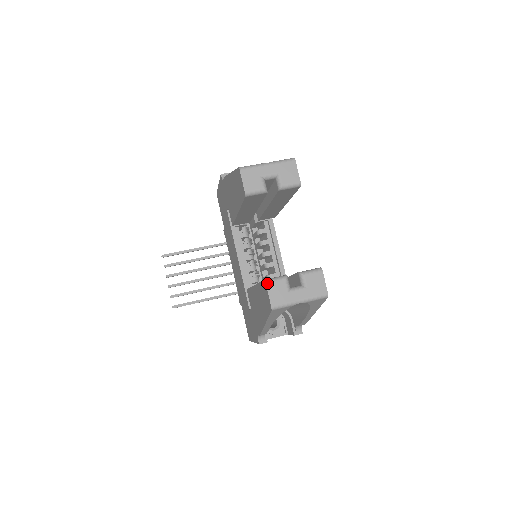
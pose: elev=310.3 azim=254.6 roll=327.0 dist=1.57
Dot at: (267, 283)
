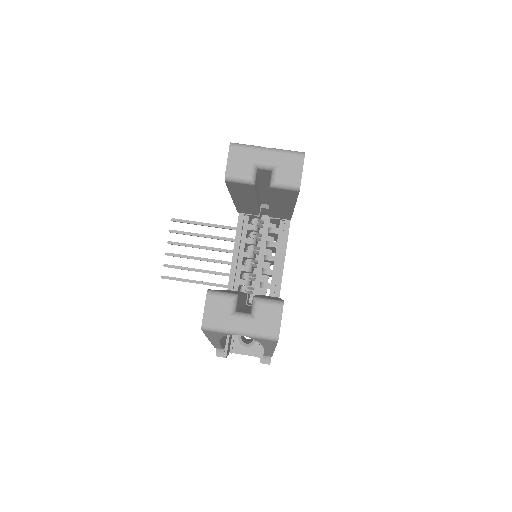
Dot at: (208, 295)
